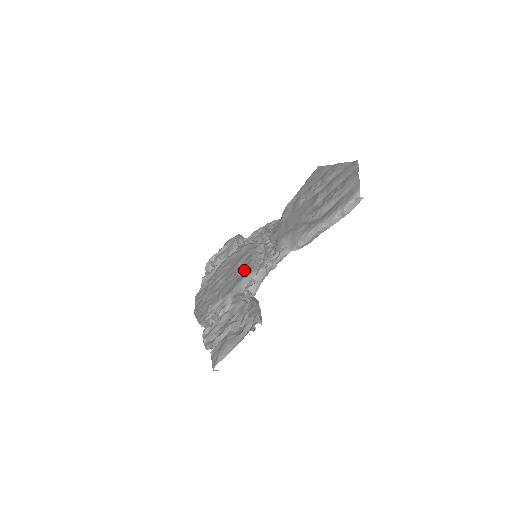
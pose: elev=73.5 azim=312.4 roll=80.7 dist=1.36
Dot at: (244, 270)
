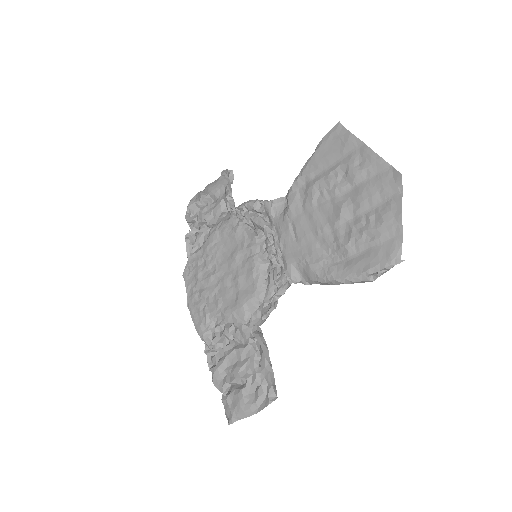
Dot at: (244, 282)
